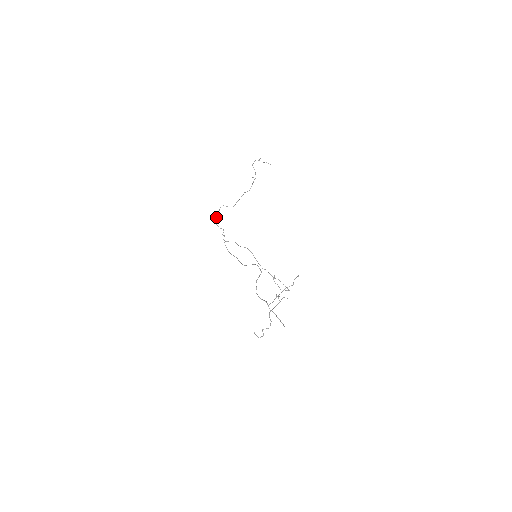
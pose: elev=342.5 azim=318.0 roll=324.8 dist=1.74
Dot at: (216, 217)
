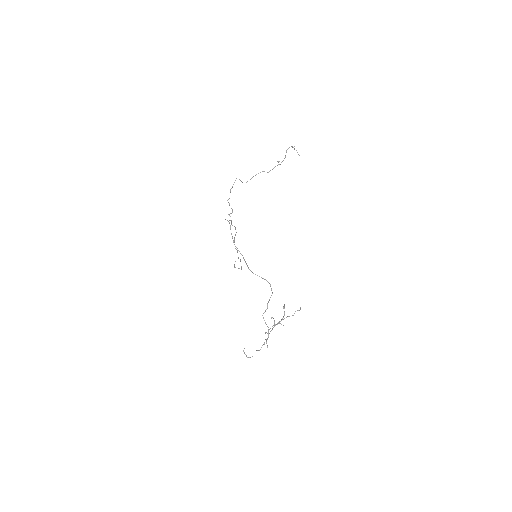
Dot at: (230, 192)
